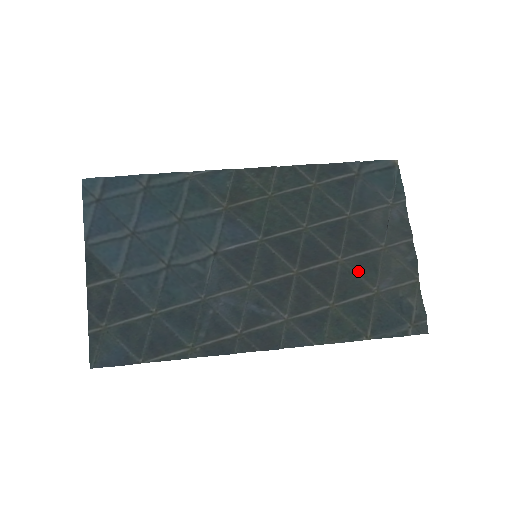
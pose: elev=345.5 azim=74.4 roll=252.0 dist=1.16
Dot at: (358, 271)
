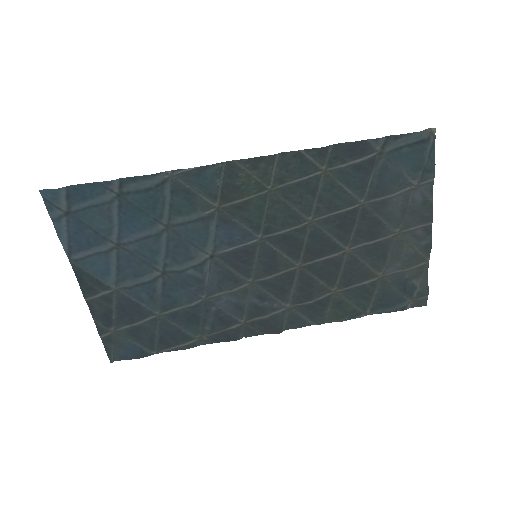
Dot at: (365, 259)
